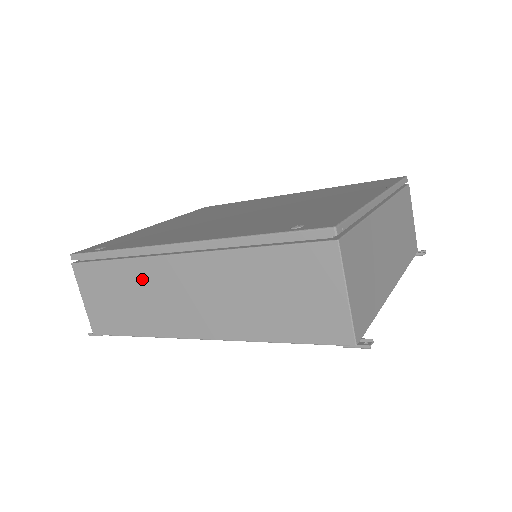
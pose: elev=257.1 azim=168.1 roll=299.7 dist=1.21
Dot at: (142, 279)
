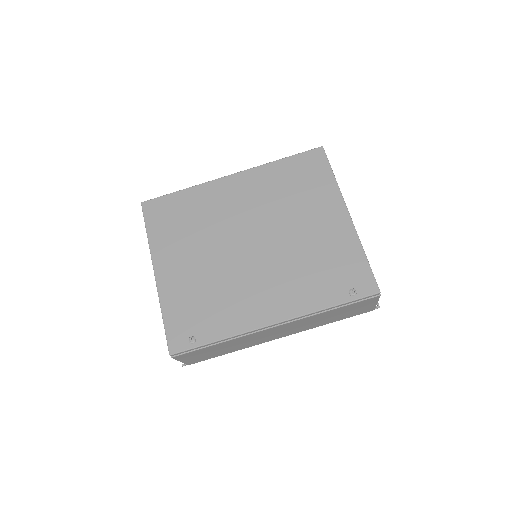
Dot at: (242, 340)
